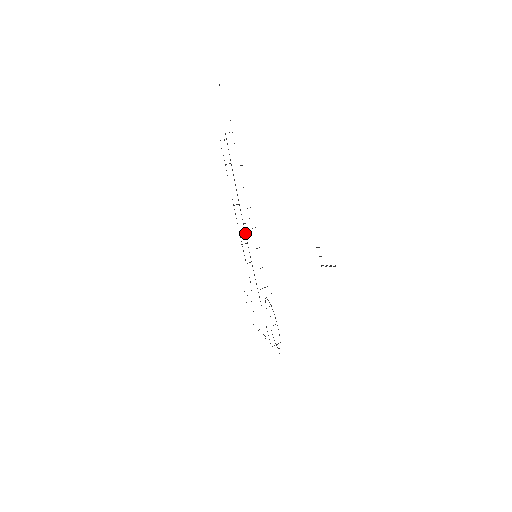
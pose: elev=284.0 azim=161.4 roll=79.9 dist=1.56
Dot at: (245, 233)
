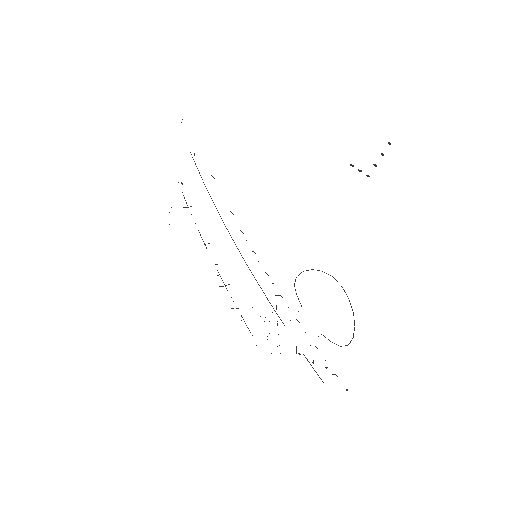
Dot at: (232, 239)
